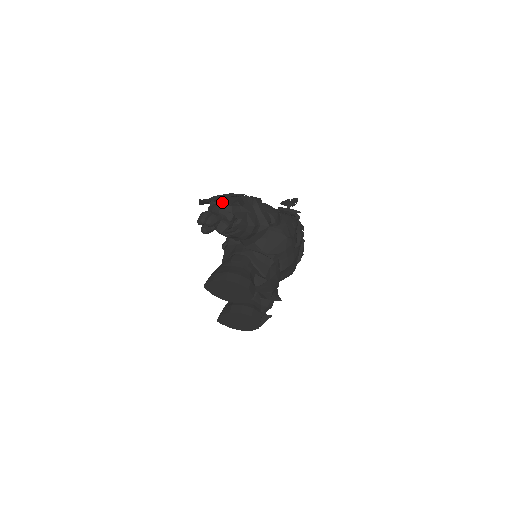
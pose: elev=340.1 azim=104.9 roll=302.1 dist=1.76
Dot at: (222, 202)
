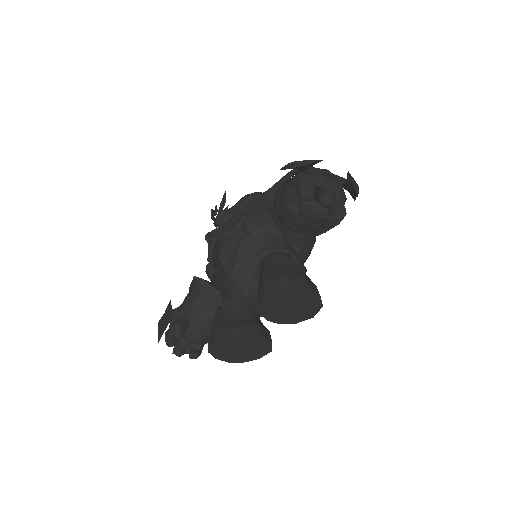
Dot at: occluded
